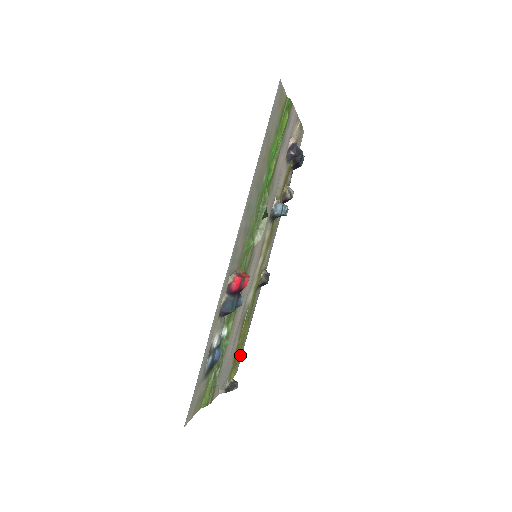
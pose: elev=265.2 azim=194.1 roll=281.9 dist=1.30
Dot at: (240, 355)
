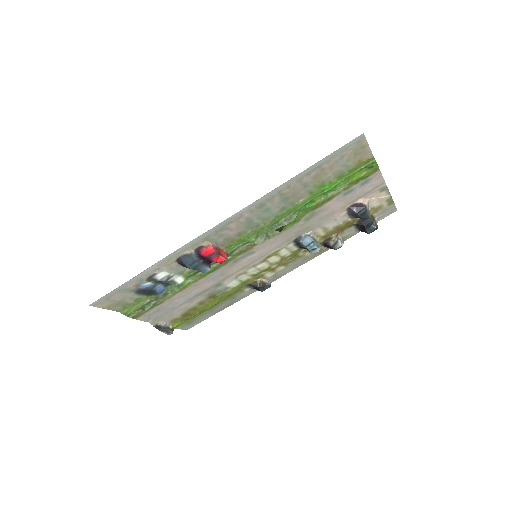
Dot at: (197, 320)
